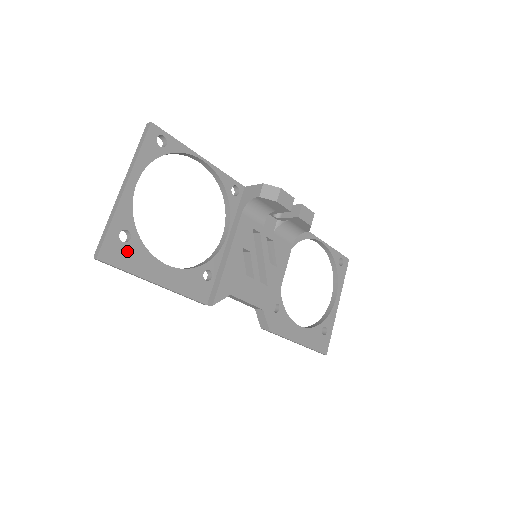
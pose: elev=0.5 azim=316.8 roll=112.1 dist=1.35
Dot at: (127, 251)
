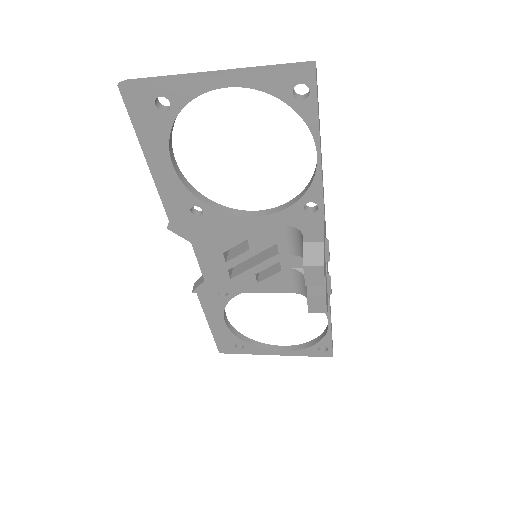
Dot at: (151, 114)
